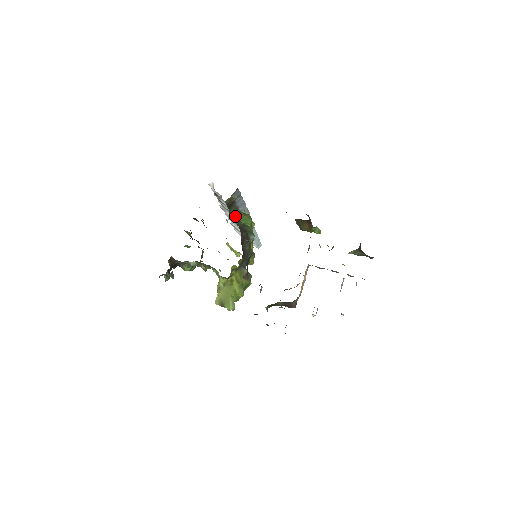
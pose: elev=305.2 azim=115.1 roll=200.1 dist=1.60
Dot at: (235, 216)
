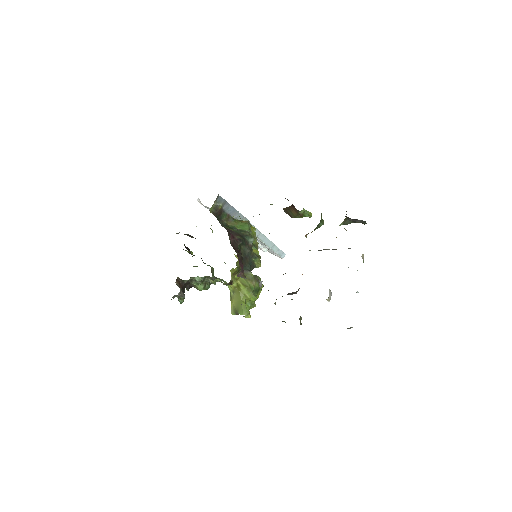
Dot at: (229, 224)
